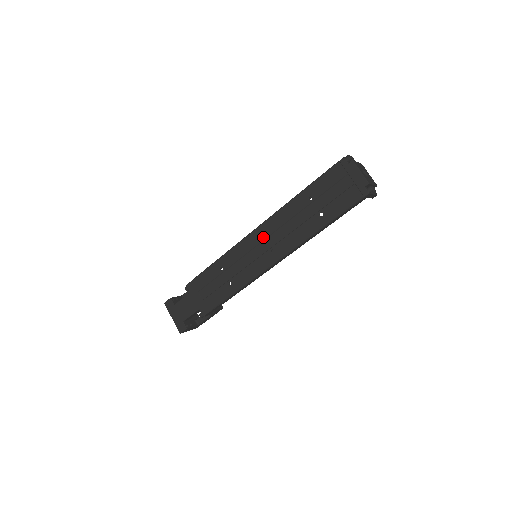
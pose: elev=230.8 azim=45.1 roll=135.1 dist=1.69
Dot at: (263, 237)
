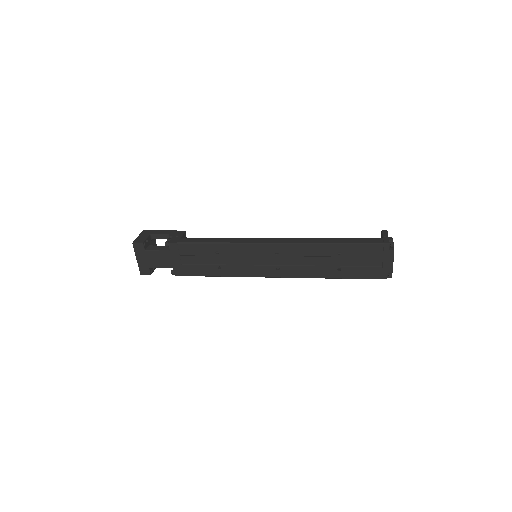
Dot at: (275, 253)
